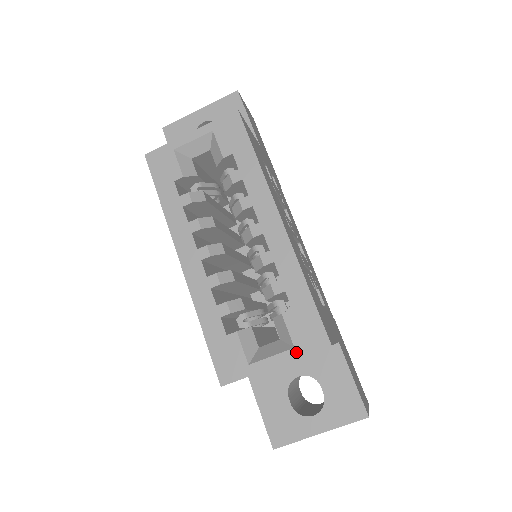
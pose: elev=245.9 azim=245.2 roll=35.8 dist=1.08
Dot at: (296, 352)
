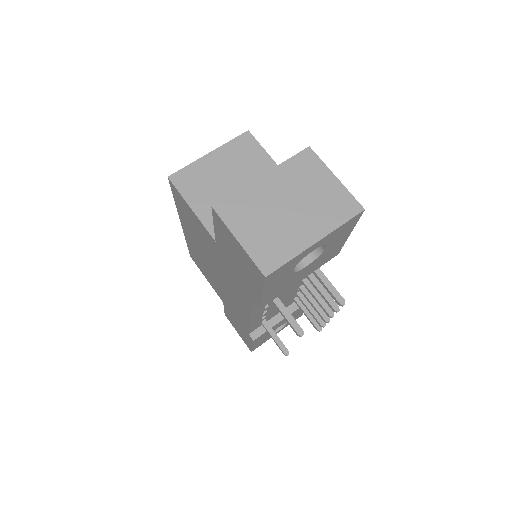
Dot at: (226, 146)
